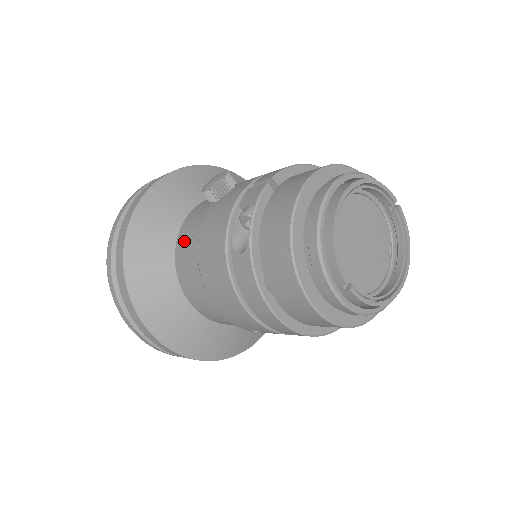
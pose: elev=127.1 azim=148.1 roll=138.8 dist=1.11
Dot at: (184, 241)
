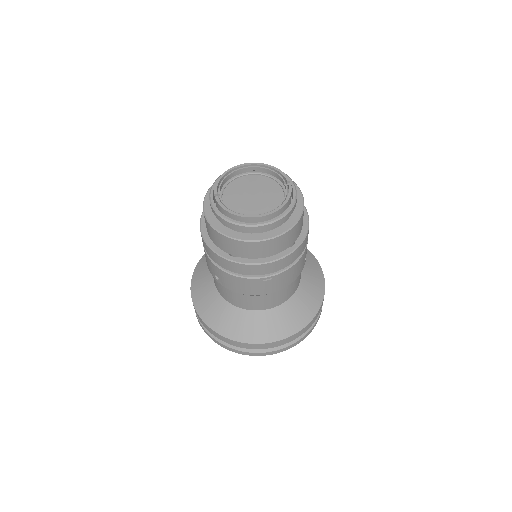
Dot at: occluded
